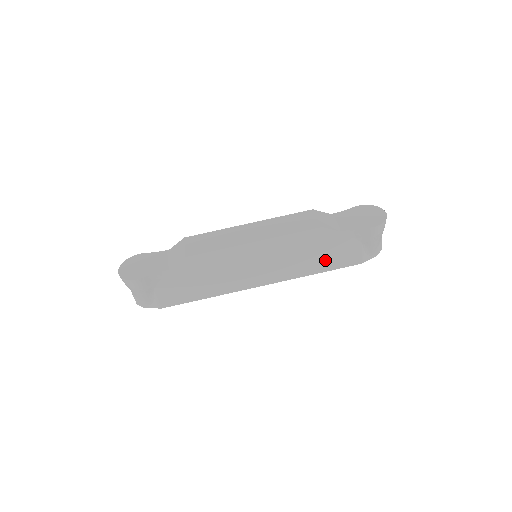
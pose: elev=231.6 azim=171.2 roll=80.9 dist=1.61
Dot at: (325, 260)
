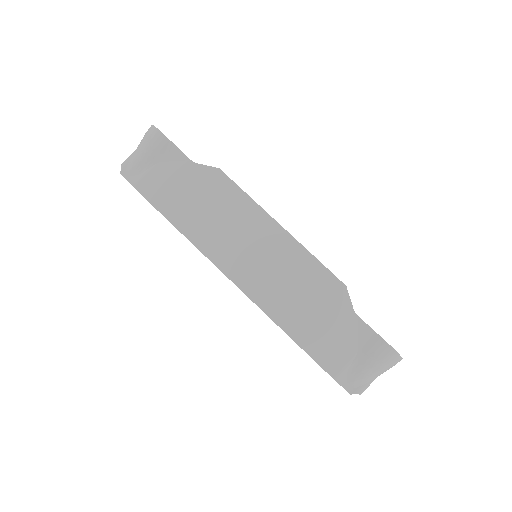
Dot at: (309, 327)
